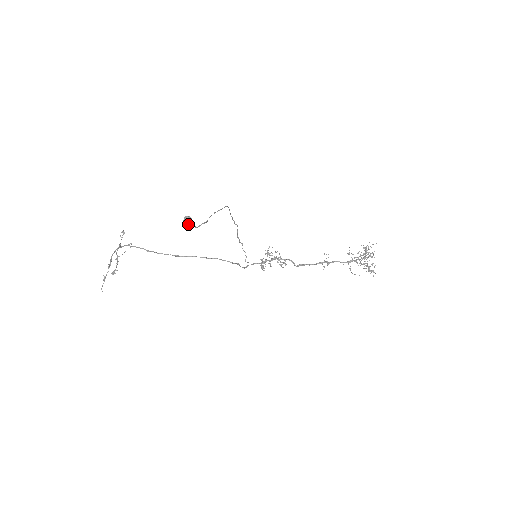
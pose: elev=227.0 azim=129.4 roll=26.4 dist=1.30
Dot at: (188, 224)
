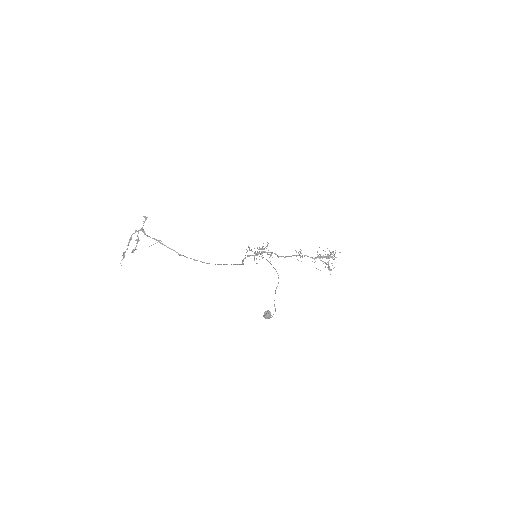
Dot at: (269, 318)
